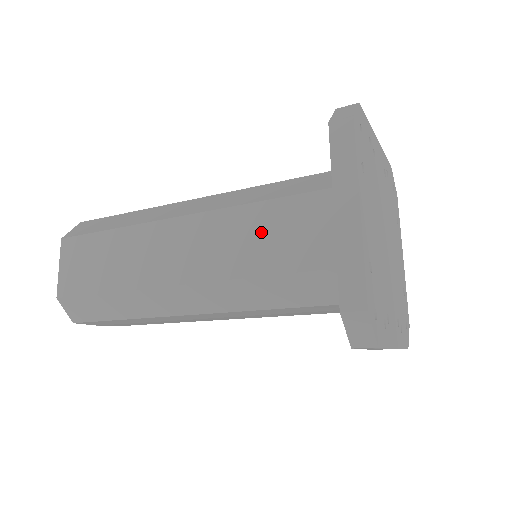
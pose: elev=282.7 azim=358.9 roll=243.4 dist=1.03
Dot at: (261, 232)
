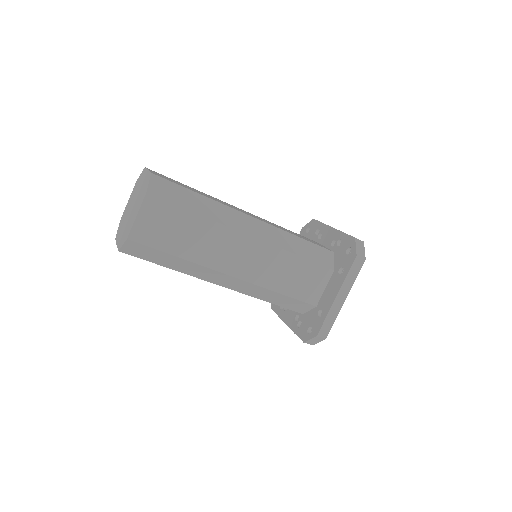
Dot at: (290, 271)
